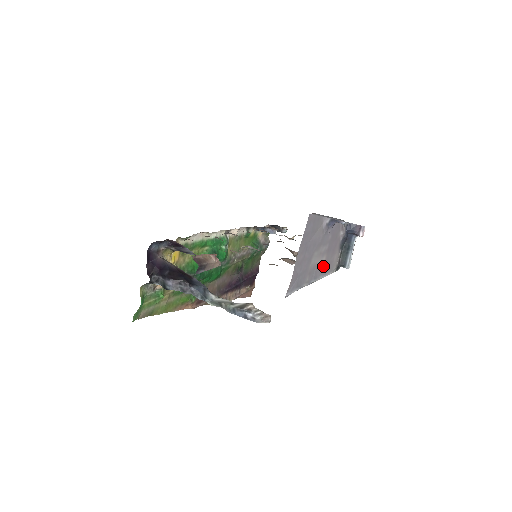
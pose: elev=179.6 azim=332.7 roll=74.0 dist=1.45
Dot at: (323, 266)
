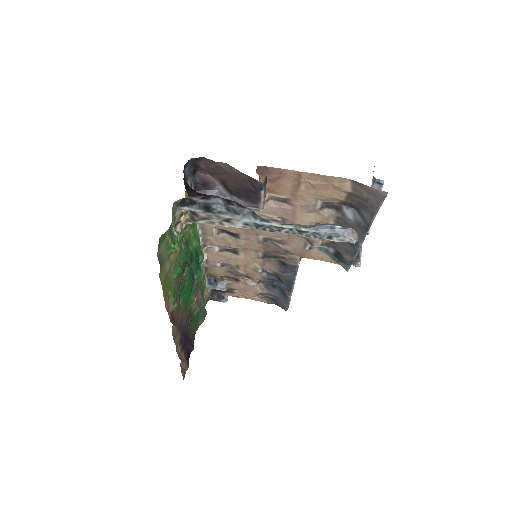
Dot at: occluded
